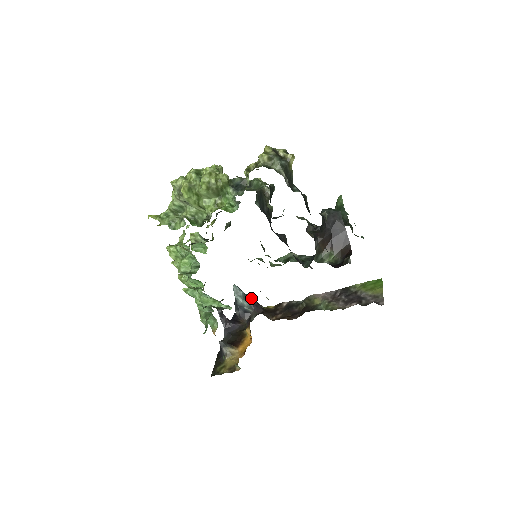
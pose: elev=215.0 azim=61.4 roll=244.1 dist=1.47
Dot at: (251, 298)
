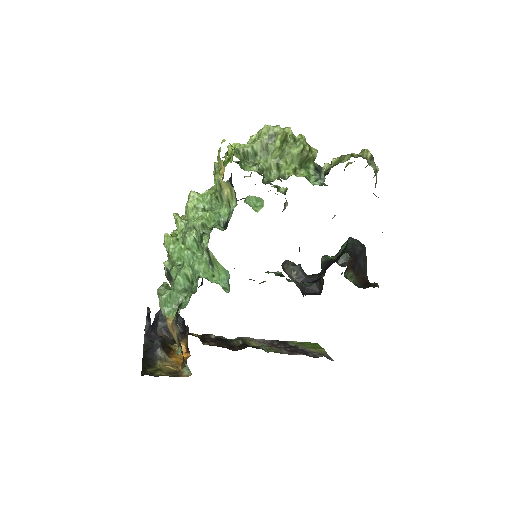
Dot at: (179, 315)
